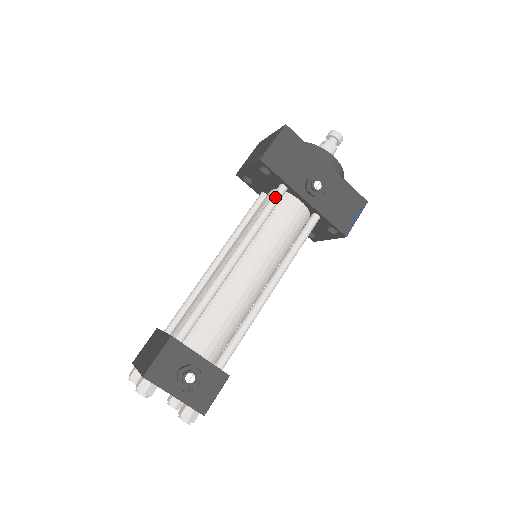
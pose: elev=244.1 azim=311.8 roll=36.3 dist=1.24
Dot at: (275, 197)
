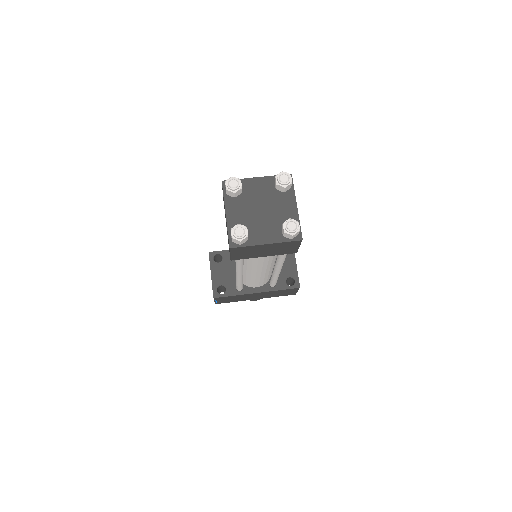
Dot at: occluded
